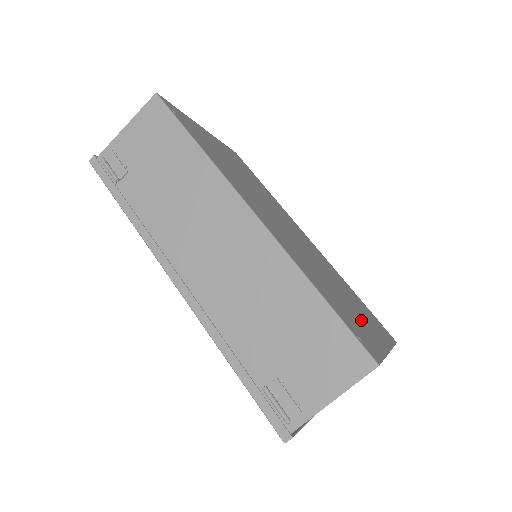
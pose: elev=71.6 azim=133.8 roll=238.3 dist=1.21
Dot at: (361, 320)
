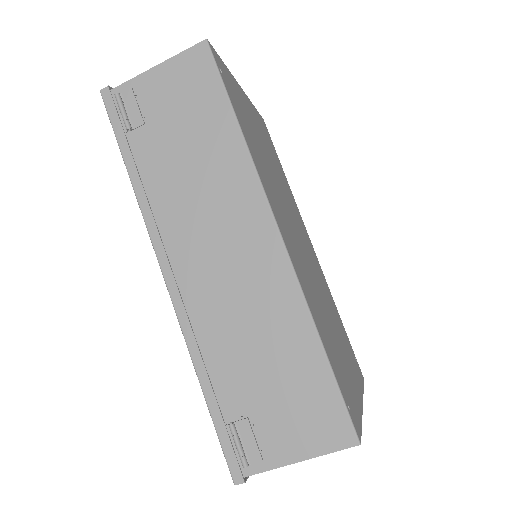
Dot at: (346, 366)
